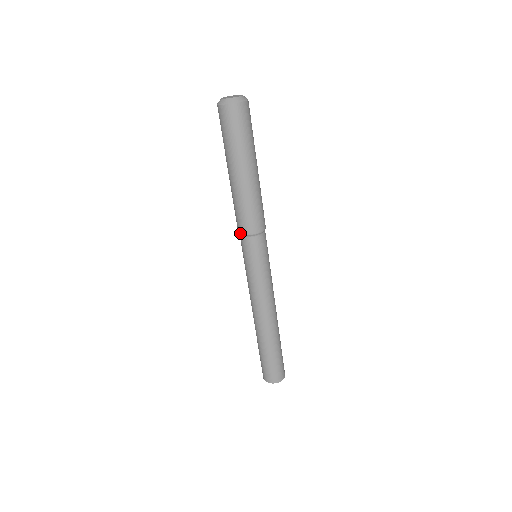
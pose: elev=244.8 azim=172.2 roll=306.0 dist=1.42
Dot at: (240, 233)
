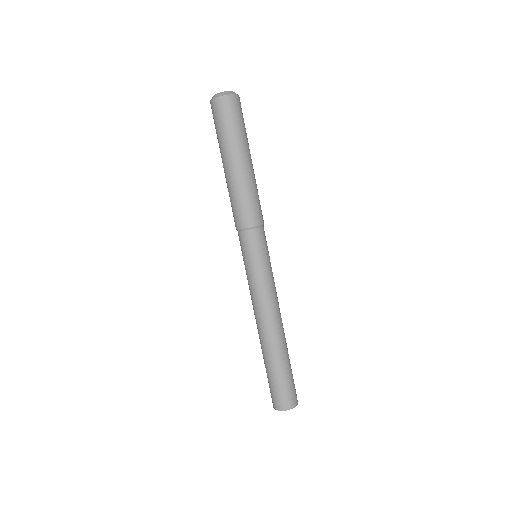
Dot at: (236, 228)
